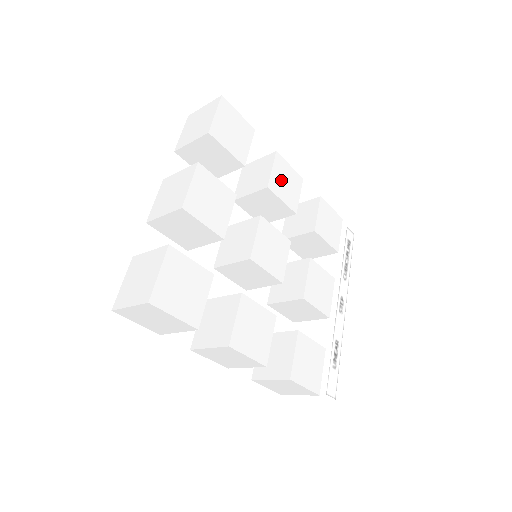
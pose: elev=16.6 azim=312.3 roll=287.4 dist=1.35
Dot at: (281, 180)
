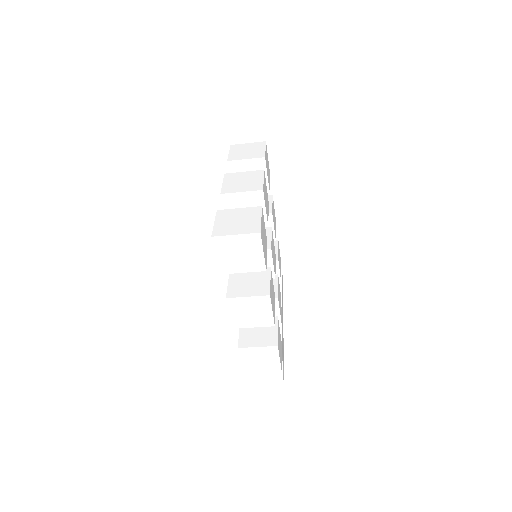
Dot at: (273, 214)
